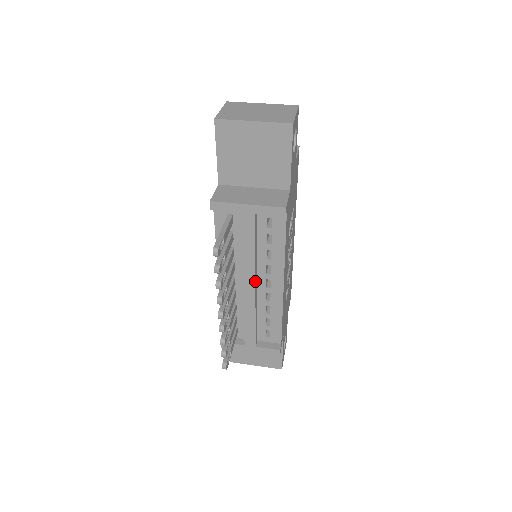
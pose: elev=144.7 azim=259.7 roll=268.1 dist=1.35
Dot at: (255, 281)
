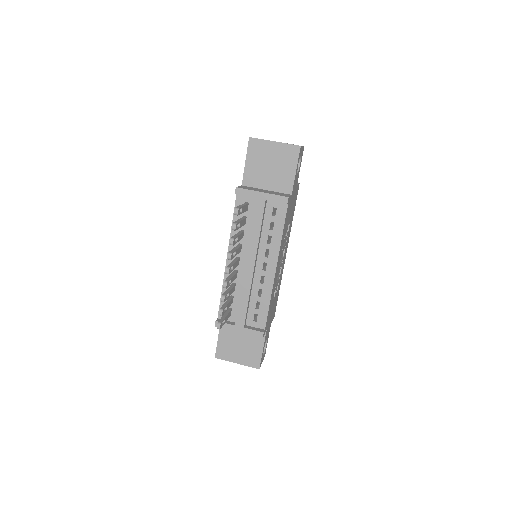
Dot at: (255, 260)
